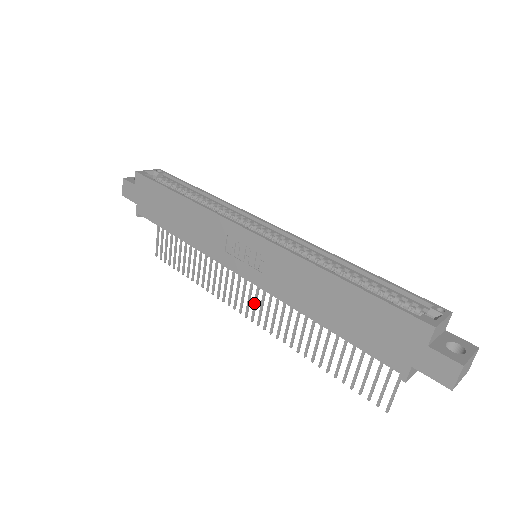
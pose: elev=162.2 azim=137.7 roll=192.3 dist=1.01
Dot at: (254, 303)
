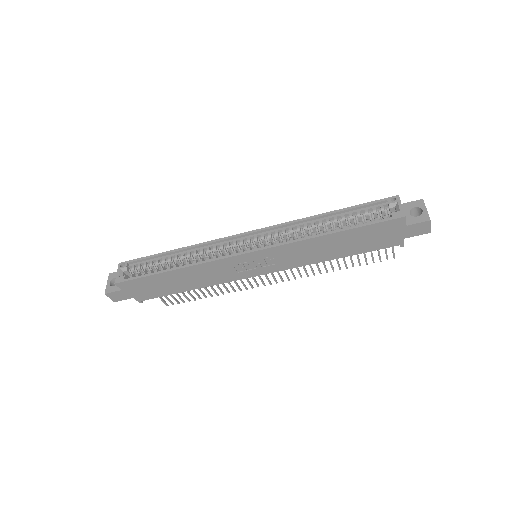
Dot at: (272, 275)
